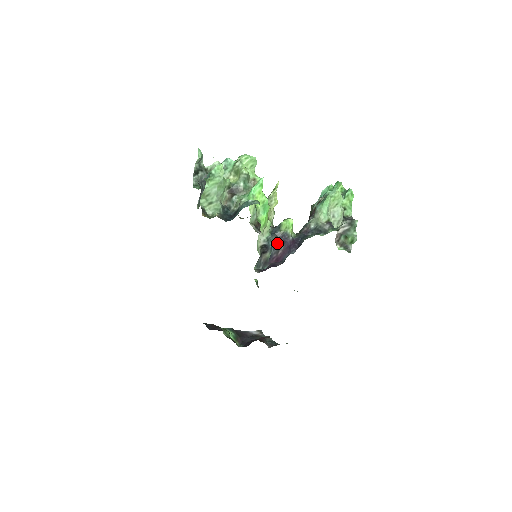
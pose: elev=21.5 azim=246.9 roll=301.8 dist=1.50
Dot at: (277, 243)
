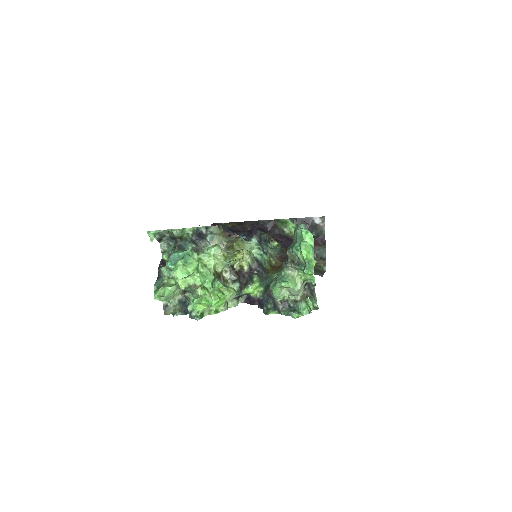
Dot at: occluded
